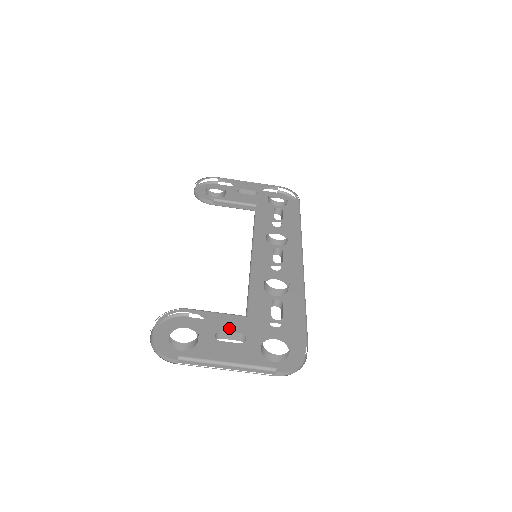
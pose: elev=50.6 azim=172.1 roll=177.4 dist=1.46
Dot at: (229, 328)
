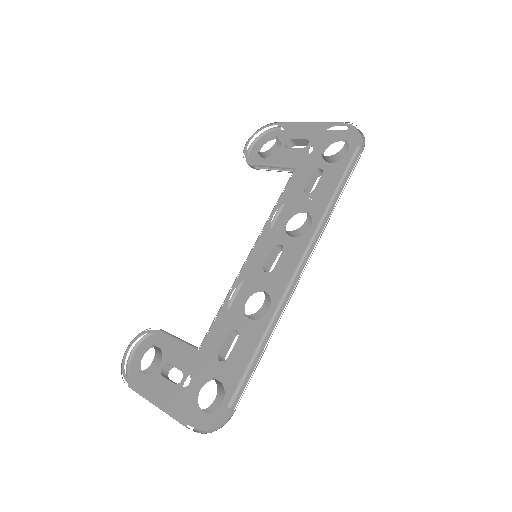
Dot at: (176, 362)
